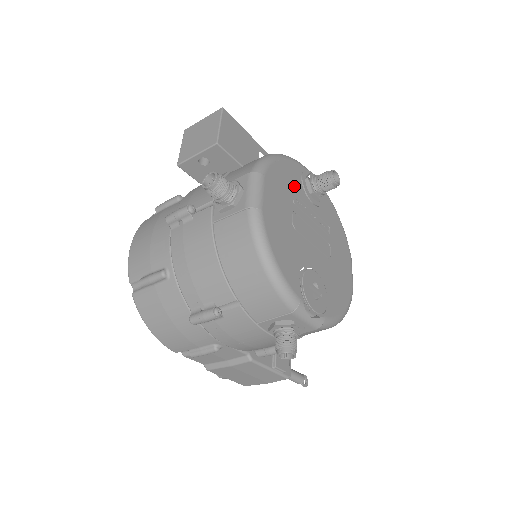
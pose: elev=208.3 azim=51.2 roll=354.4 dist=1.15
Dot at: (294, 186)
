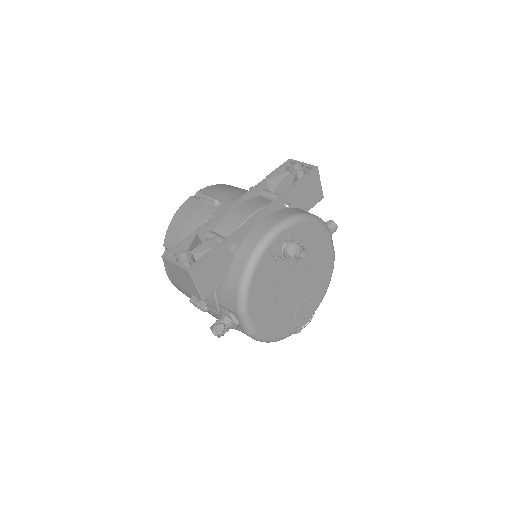
Dot at: (270, 275)
